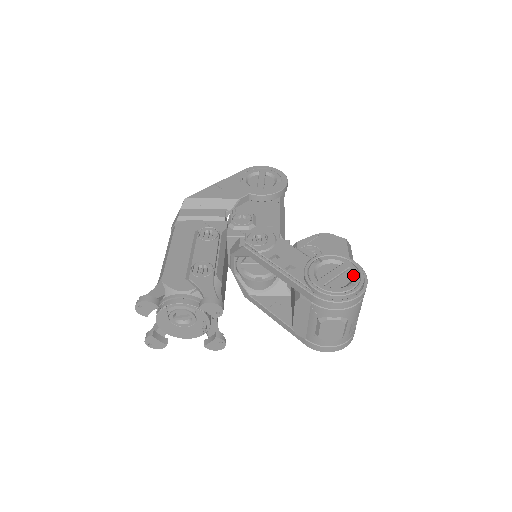
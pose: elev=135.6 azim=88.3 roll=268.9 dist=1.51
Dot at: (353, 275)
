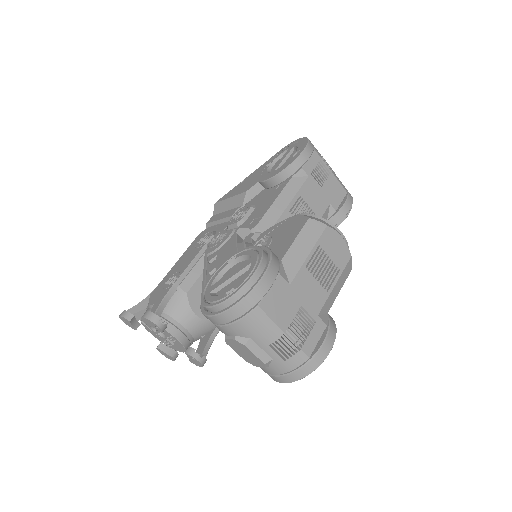
Dot at: (245, 275)
